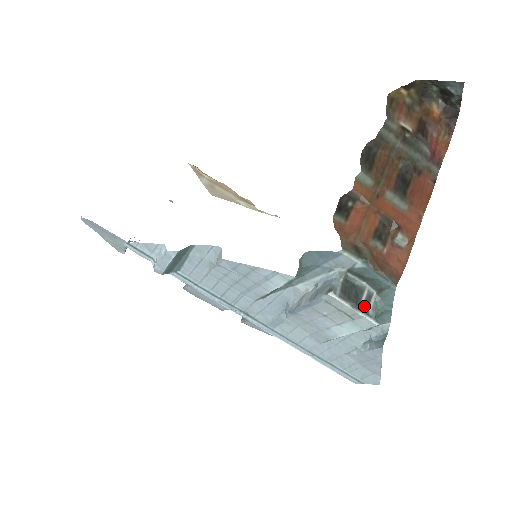
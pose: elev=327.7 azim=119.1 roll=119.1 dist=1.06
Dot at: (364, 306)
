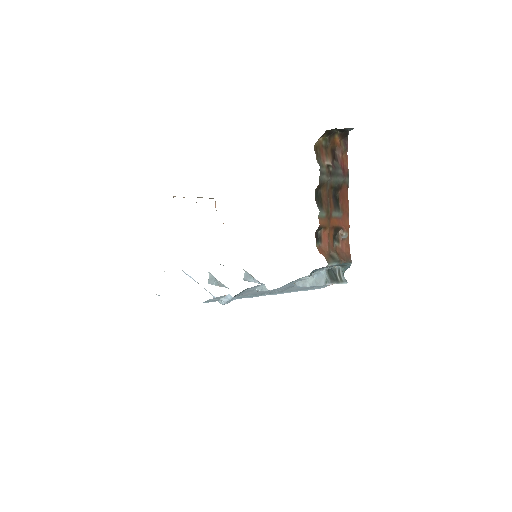
Dot at: (339, 278)
